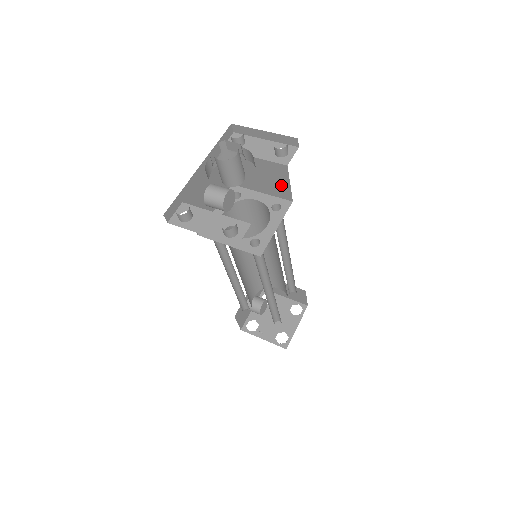
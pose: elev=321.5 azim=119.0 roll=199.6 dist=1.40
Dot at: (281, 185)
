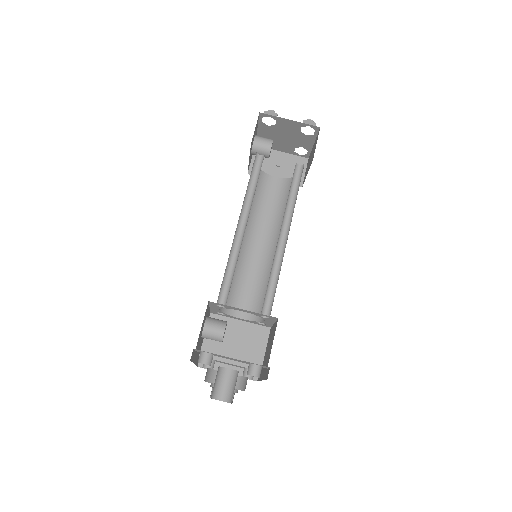
Dot at: occluded
